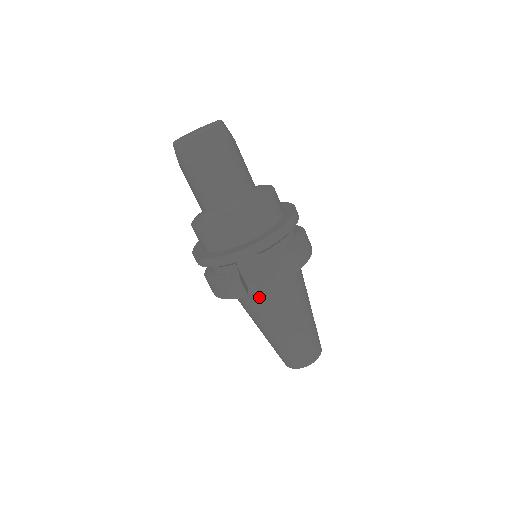
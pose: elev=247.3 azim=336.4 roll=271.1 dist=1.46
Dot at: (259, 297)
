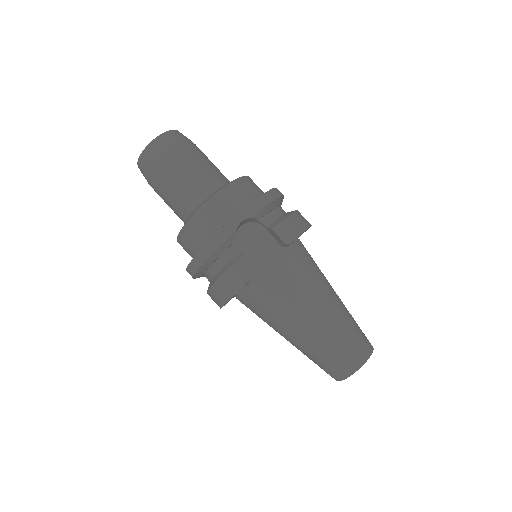
Dot at: (274, 280)
